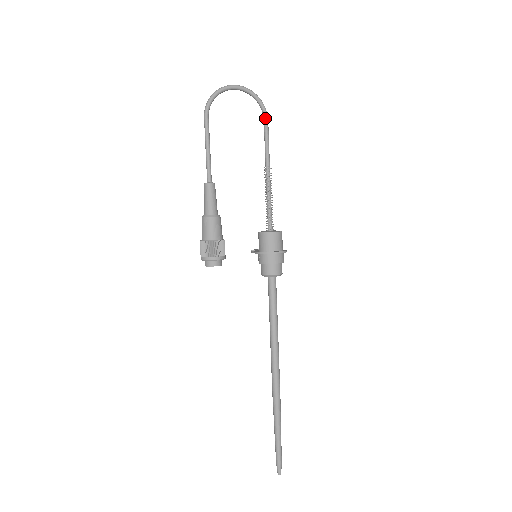
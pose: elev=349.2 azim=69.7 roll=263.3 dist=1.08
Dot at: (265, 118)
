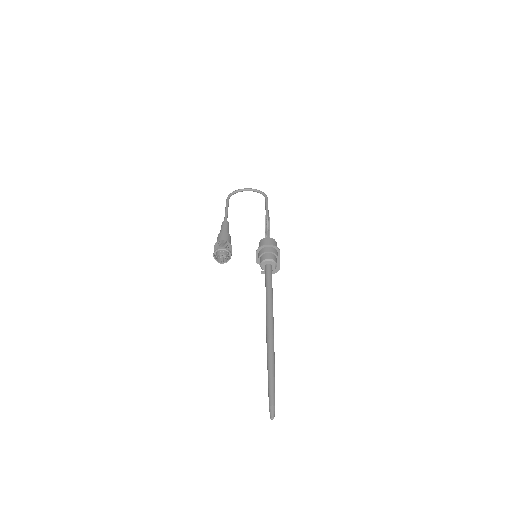
Dot at: (266, 198)
